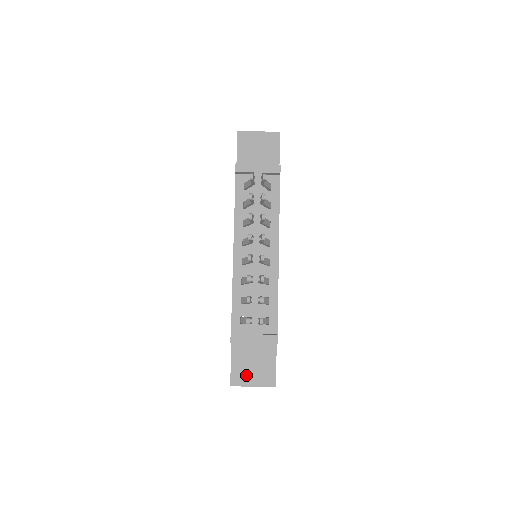
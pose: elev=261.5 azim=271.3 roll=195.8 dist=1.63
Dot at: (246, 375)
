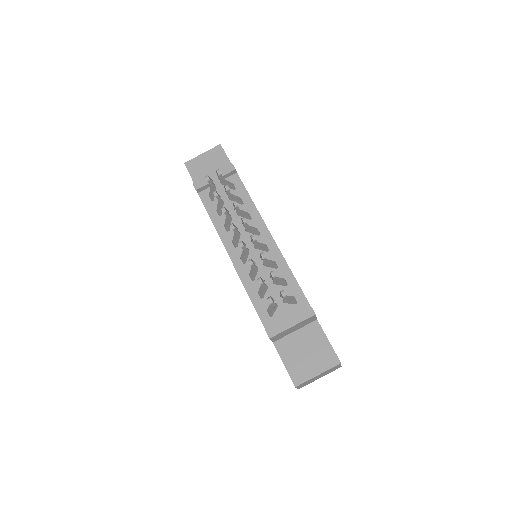
Dot at: (305, 367)
